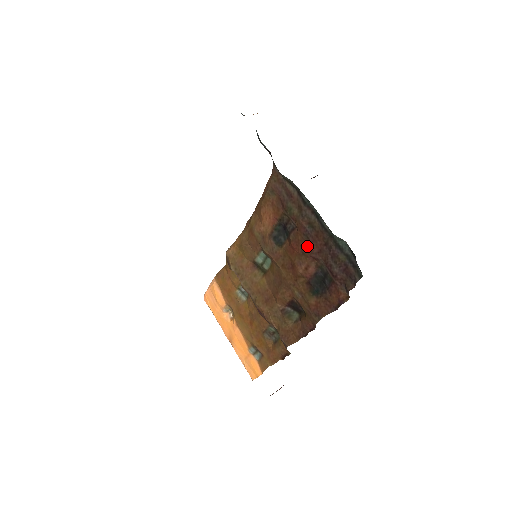
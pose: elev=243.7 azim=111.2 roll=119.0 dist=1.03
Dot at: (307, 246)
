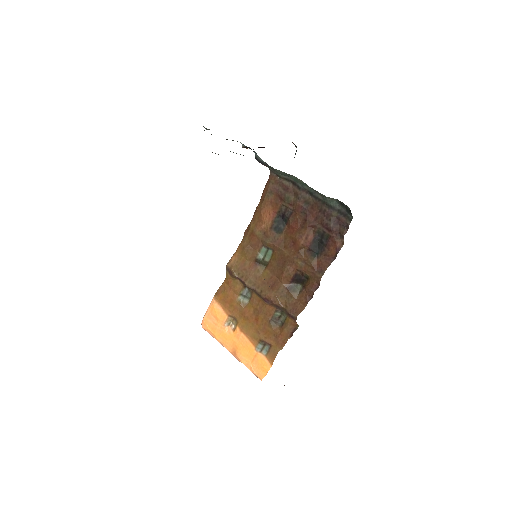
Dot at: (305, 220)
